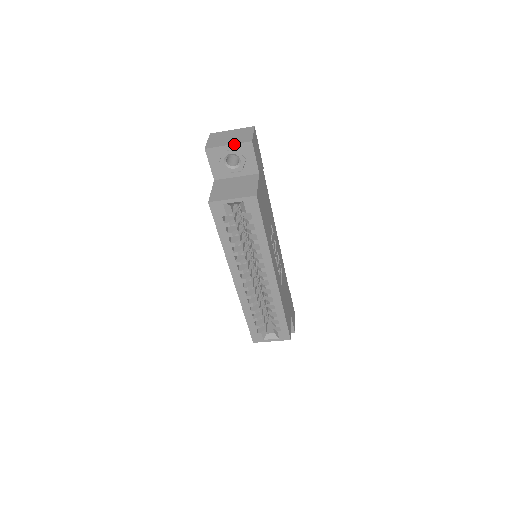
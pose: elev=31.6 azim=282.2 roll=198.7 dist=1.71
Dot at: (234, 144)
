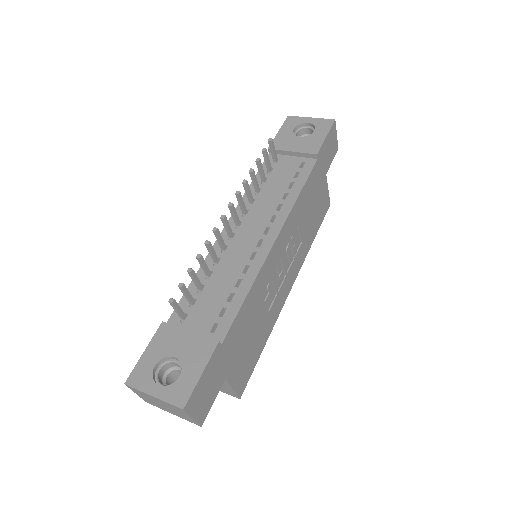
Dot at: (180, 417)
